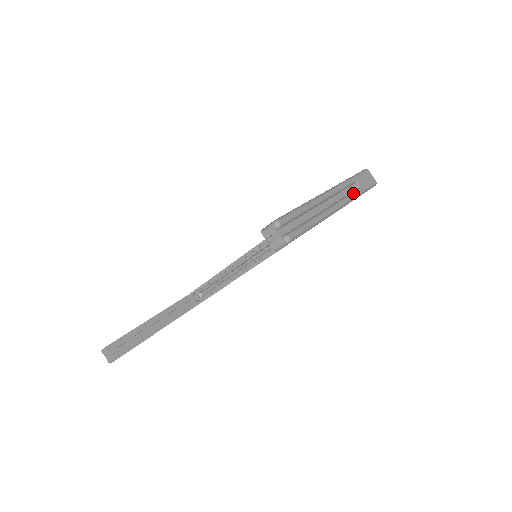
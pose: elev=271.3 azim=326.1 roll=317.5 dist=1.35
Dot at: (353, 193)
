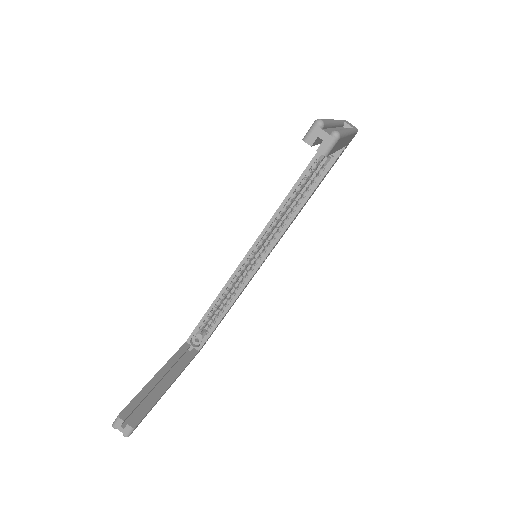
Dot at: occluded
